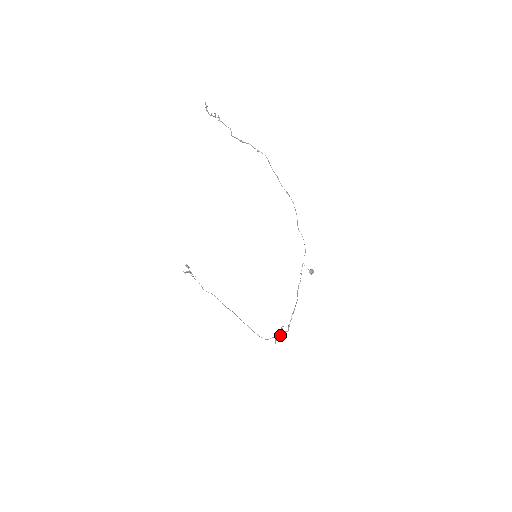
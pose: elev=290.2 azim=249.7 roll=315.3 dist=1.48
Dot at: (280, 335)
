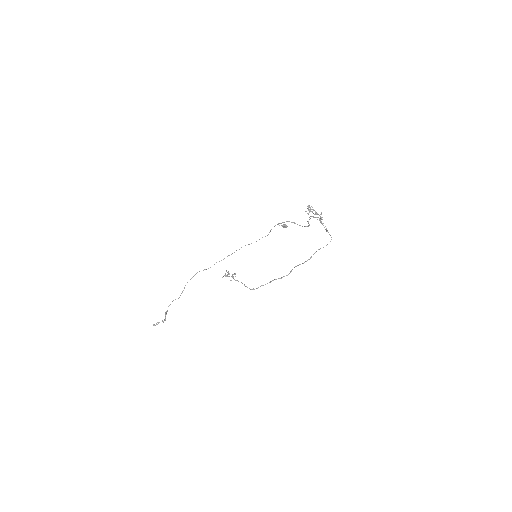
Dot at: (312, 211)
